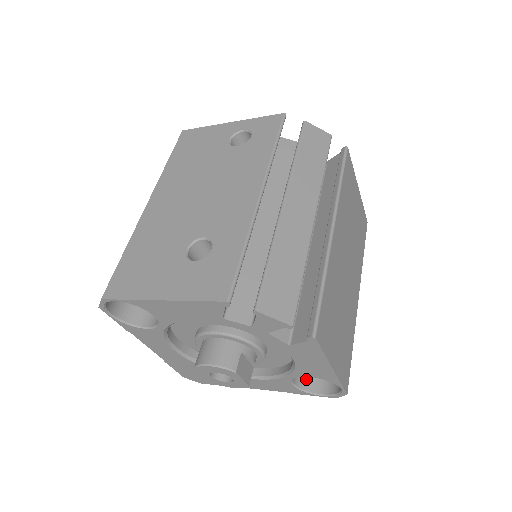
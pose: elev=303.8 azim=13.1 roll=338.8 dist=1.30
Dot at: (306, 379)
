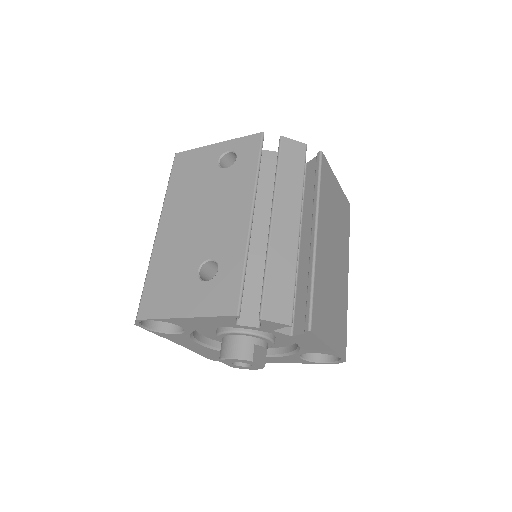
Dot at: occluded
